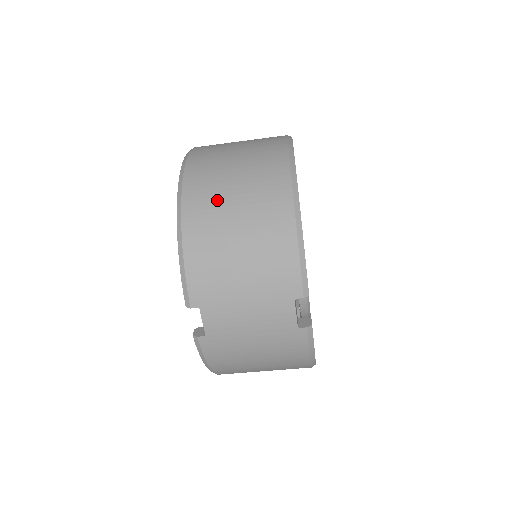
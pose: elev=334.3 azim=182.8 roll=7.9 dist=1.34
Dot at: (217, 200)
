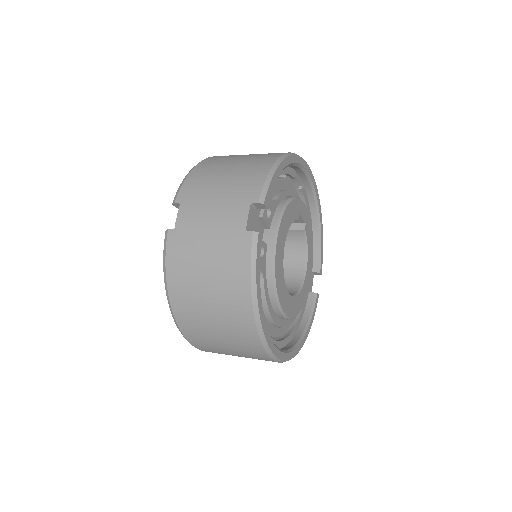
Dot at: (231, 156)
